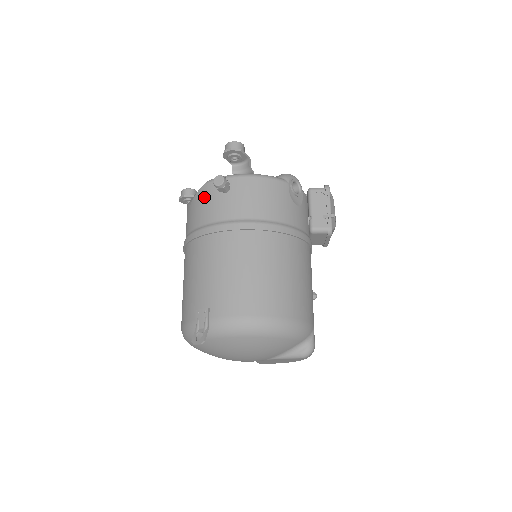
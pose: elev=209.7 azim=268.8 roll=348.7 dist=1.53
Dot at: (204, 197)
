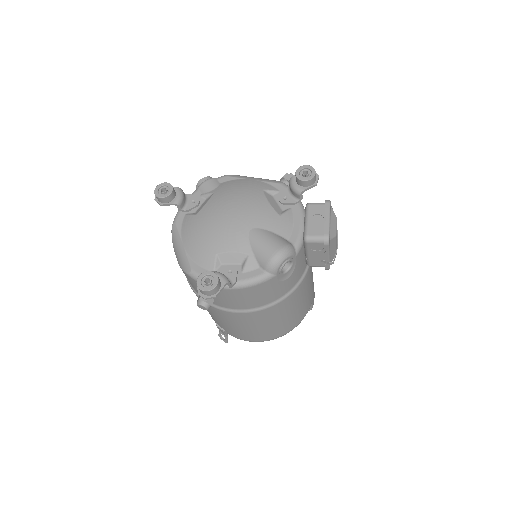
Dot at: (191, 281)
